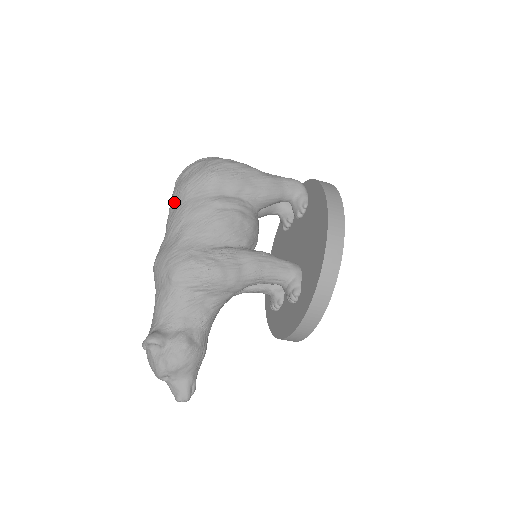
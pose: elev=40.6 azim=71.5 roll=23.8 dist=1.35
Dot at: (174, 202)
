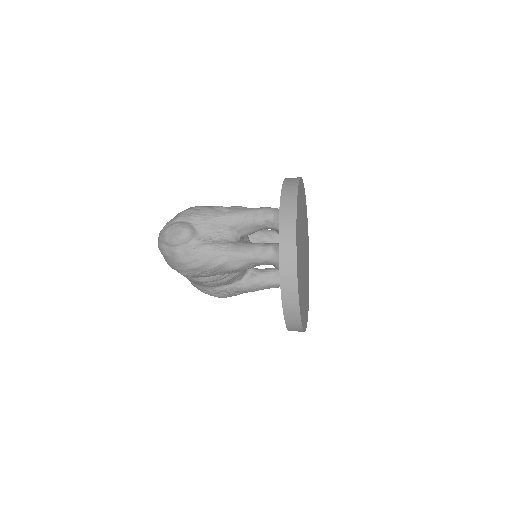
Dot at: occluded
